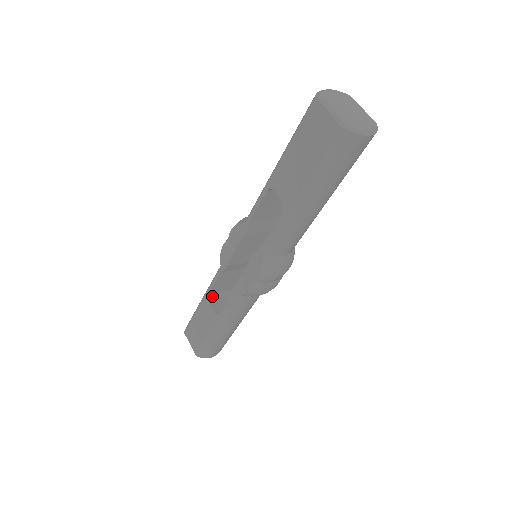
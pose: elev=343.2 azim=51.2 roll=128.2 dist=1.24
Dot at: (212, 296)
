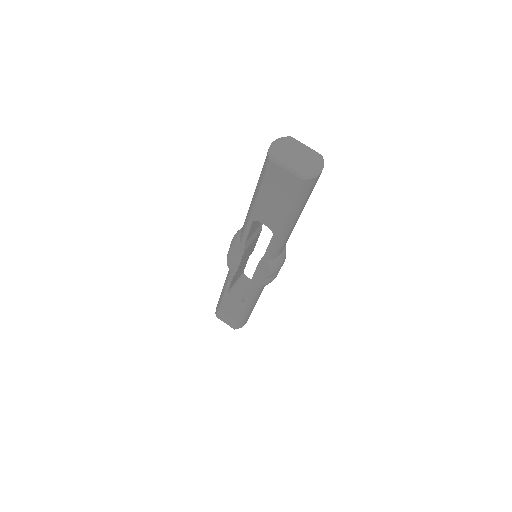
Dot at: (230, 290)
